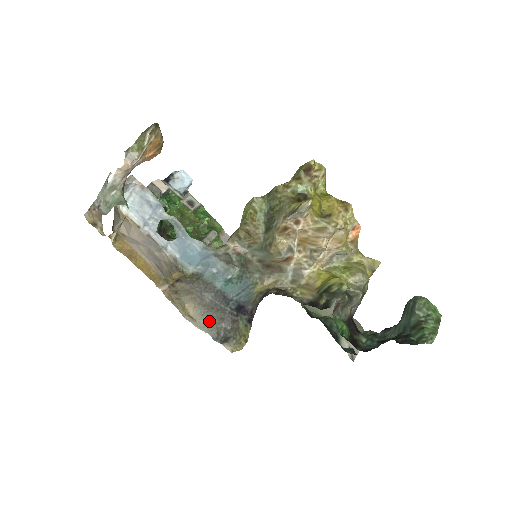
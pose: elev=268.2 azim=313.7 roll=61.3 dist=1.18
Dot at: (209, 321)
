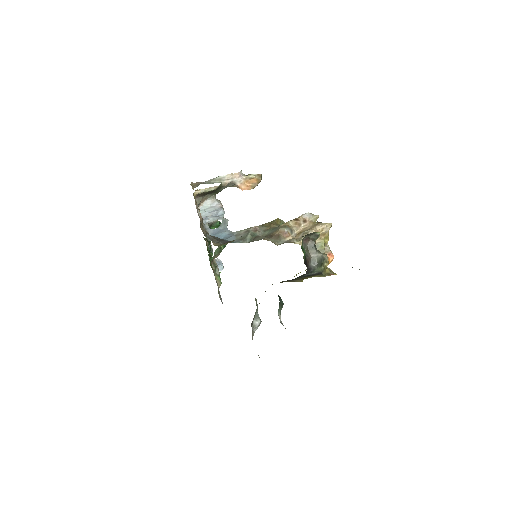
Dot at: (212, 236)
